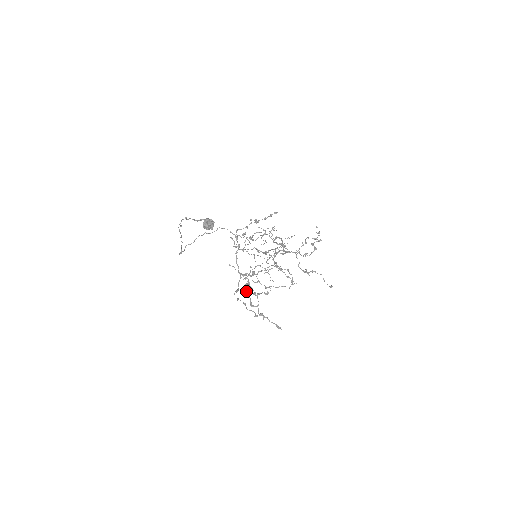
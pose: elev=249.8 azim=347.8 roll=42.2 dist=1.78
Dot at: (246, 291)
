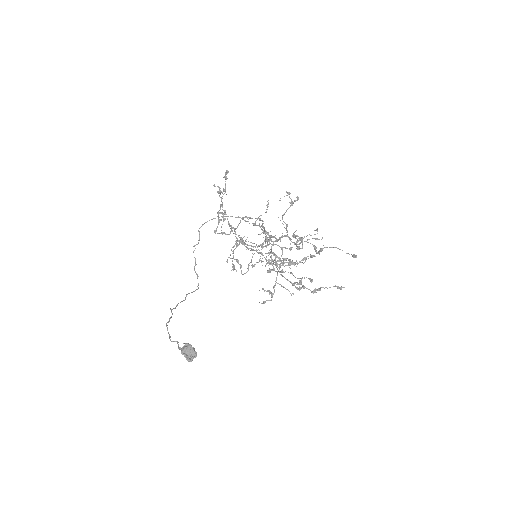
Dot at: occluded
